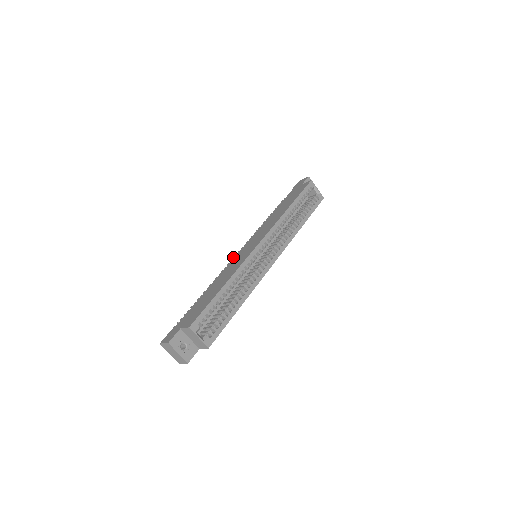
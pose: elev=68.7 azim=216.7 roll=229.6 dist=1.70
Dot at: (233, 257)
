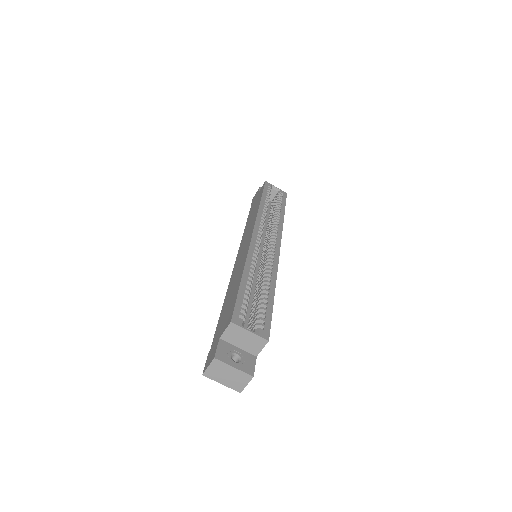
Dot at: occluded
